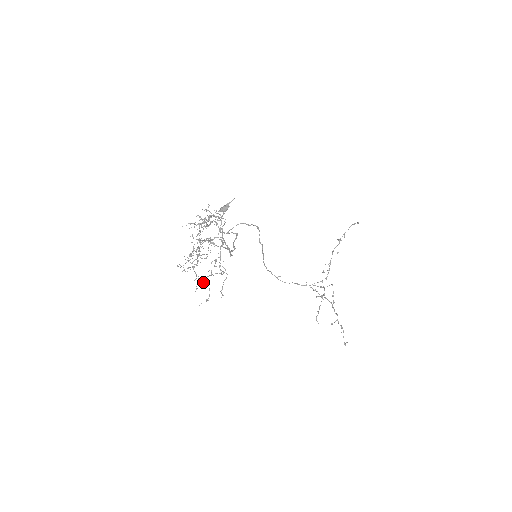
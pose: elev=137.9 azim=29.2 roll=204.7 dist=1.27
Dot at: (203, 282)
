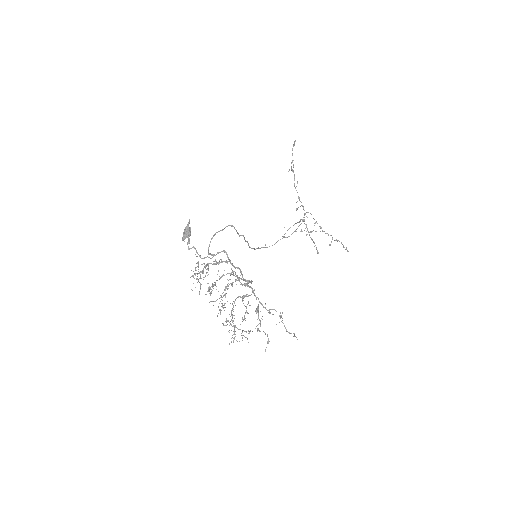
Dot at: occluded
